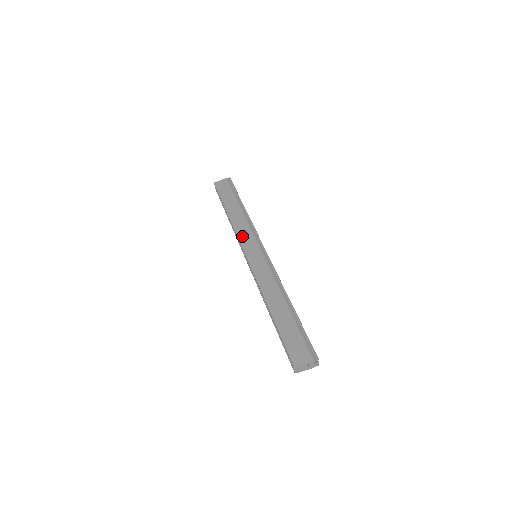
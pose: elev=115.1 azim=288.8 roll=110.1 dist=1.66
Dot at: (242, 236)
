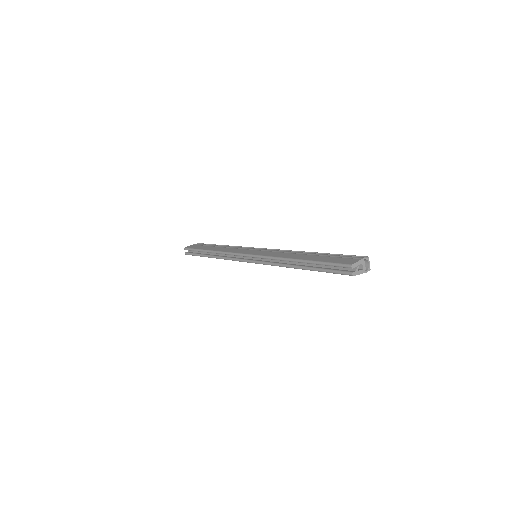
Dot at: (235, 251)
